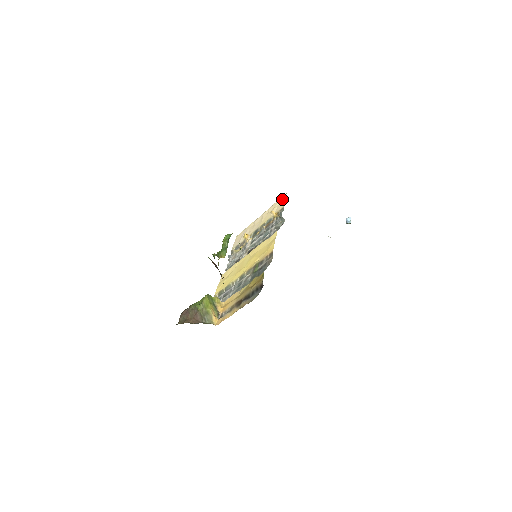
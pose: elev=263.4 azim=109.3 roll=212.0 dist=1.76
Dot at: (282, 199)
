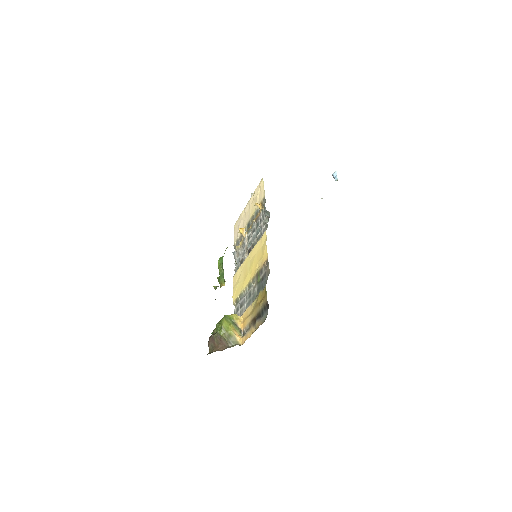
Dot at: (261, 185)
